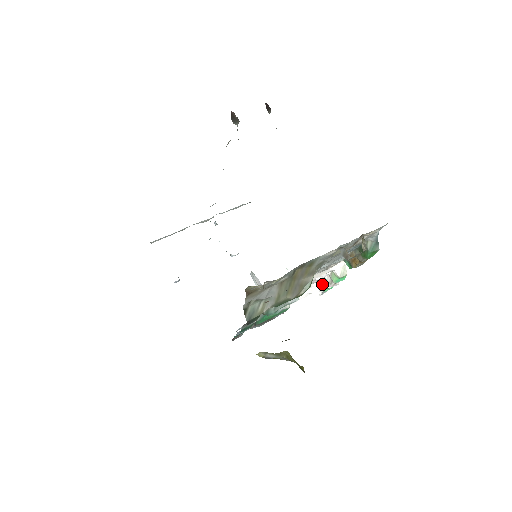
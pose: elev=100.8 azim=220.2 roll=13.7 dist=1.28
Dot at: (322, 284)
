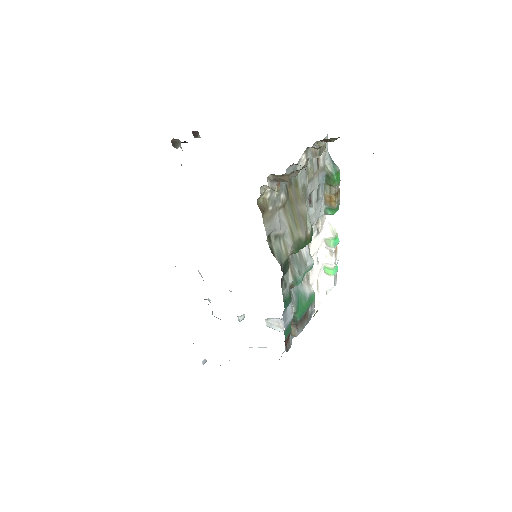
Dot at: (327, 268)
